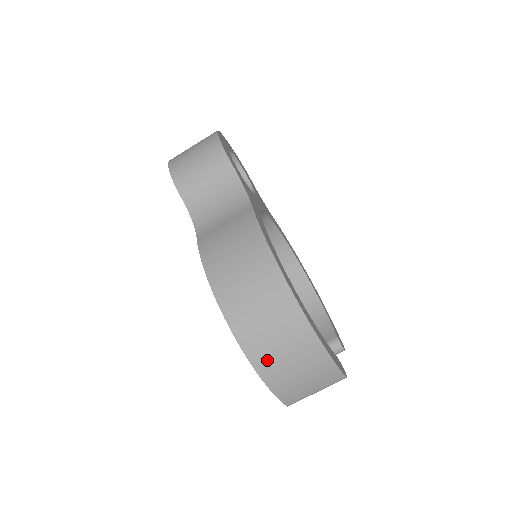
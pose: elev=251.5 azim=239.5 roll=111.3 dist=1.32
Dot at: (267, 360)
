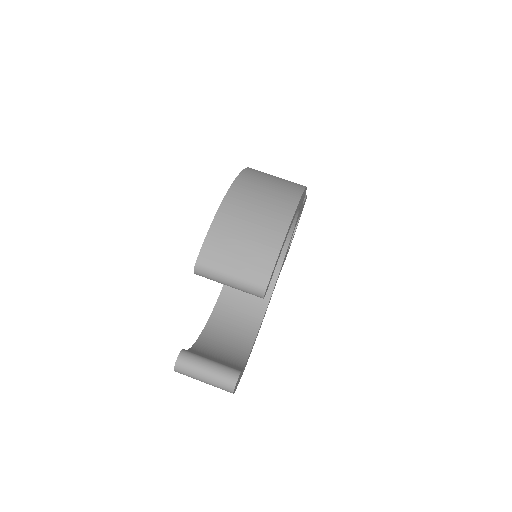
Dot at: (240, 201)
